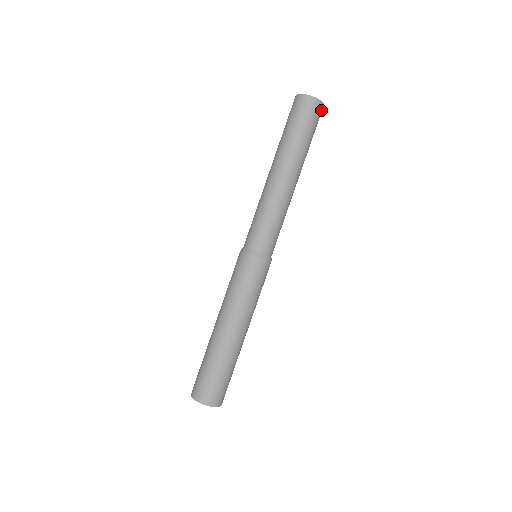
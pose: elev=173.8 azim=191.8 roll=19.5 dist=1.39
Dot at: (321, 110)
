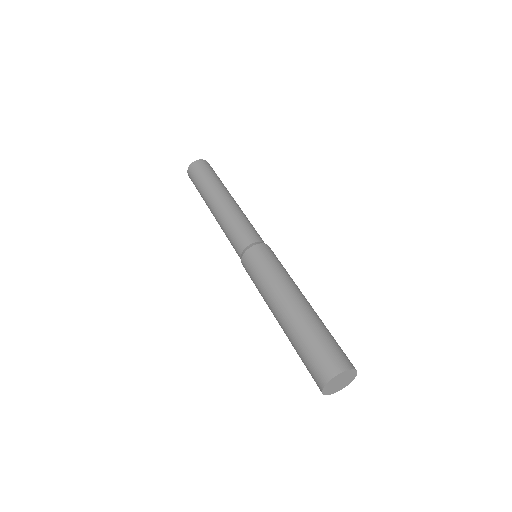
Dot at: (202, 163)
